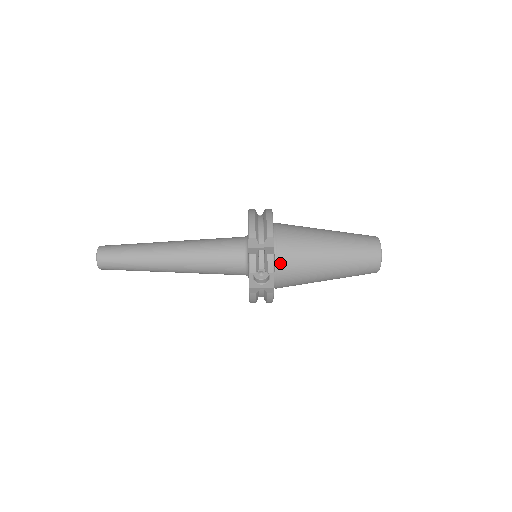
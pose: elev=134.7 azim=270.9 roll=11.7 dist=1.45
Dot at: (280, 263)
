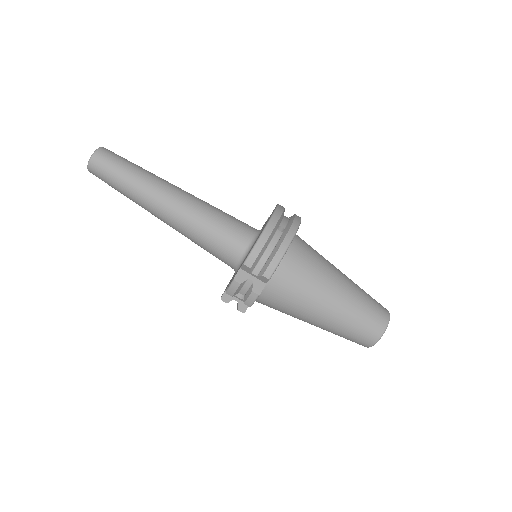
Dot at: (266, 296)
